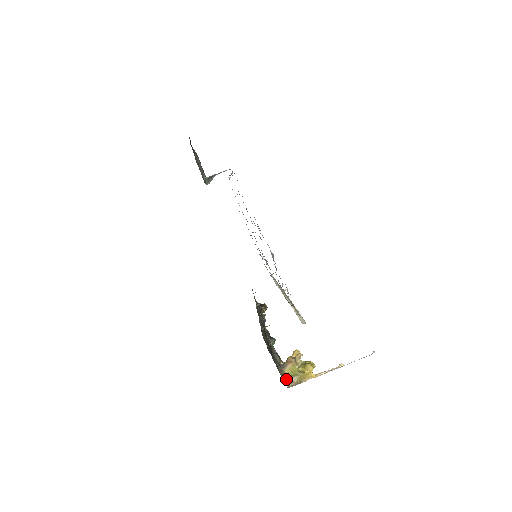
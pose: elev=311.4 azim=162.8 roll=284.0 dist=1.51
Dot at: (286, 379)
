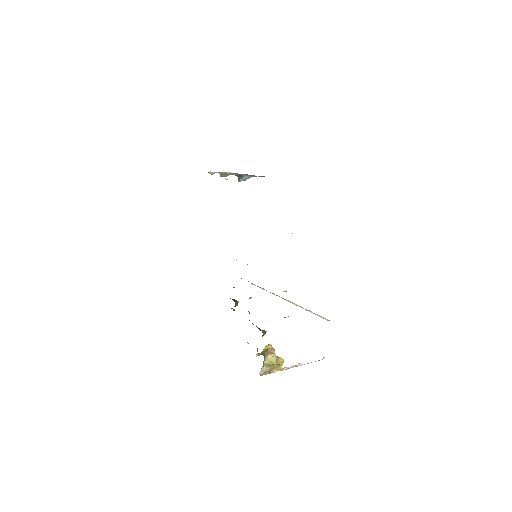
Dot at: (263, 367)
